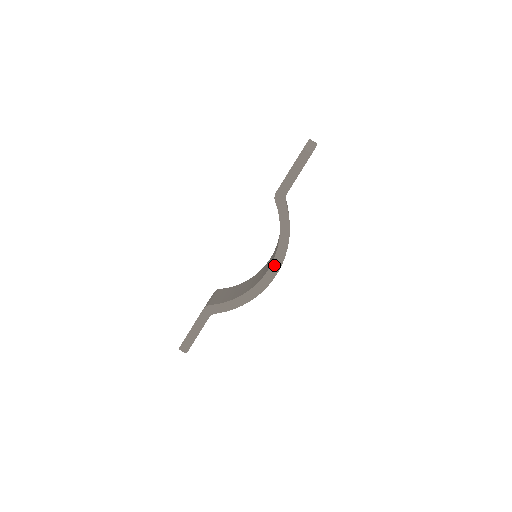
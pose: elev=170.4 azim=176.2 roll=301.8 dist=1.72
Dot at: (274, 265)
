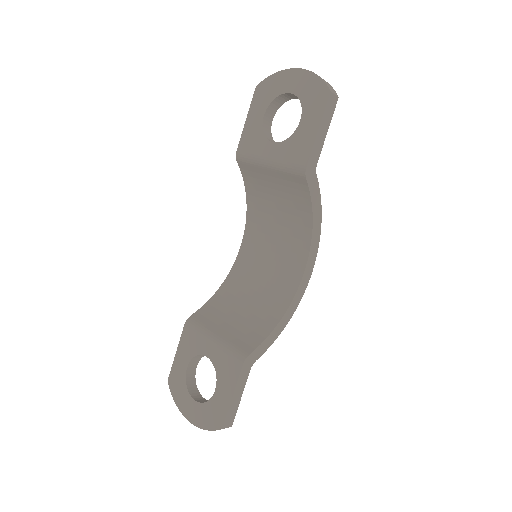
Dot at: (309, 263)
